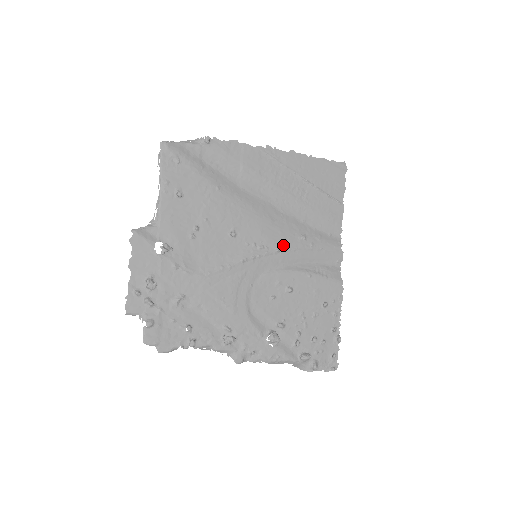
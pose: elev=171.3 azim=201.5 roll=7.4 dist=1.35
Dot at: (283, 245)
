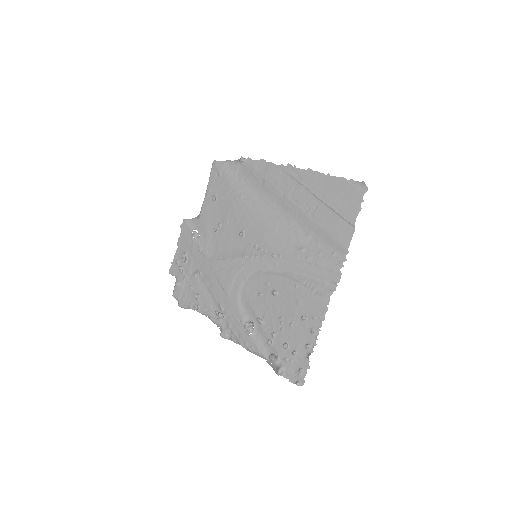
Dot at: (280, 252)
